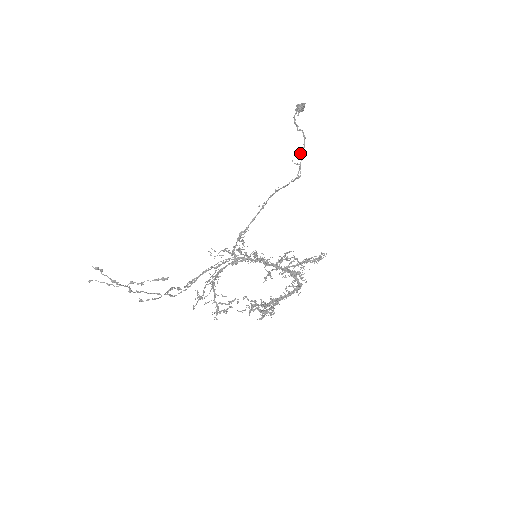
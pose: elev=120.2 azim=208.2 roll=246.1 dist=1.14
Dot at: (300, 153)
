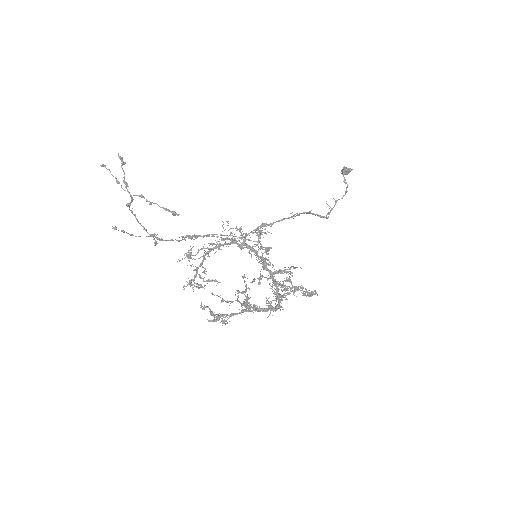
Dot at: (337, 200)
